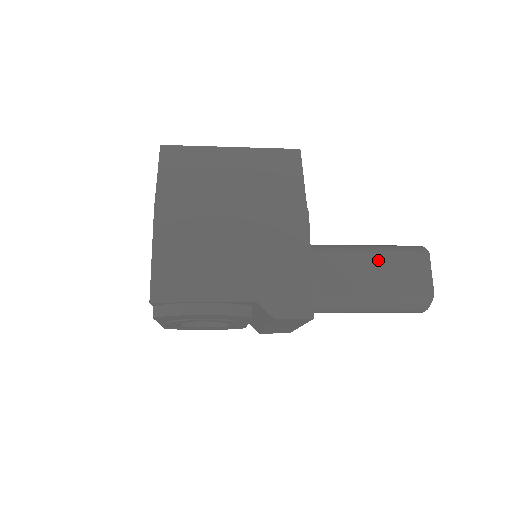
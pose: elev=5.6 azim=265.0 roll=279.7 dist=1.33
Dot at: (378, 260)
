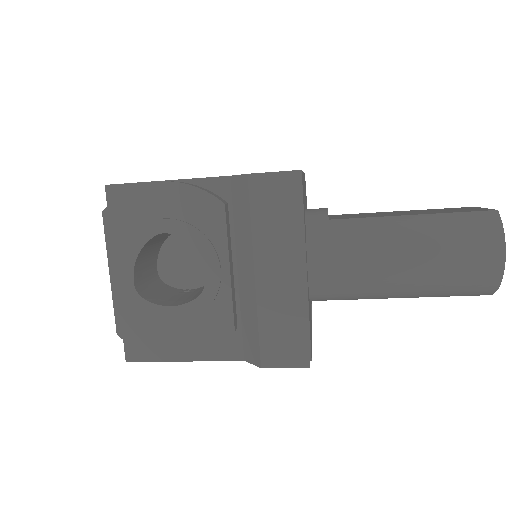
Dot at: (405, 211)
